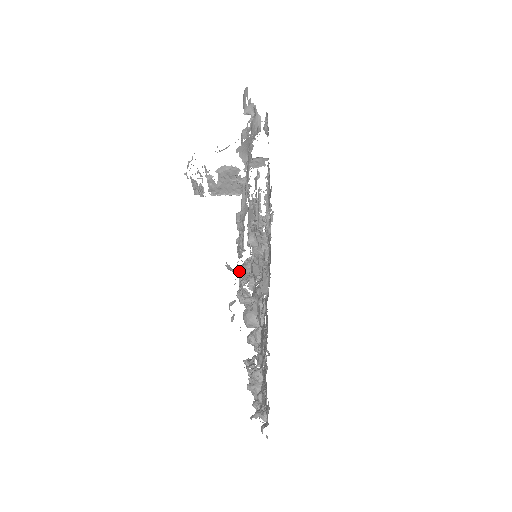
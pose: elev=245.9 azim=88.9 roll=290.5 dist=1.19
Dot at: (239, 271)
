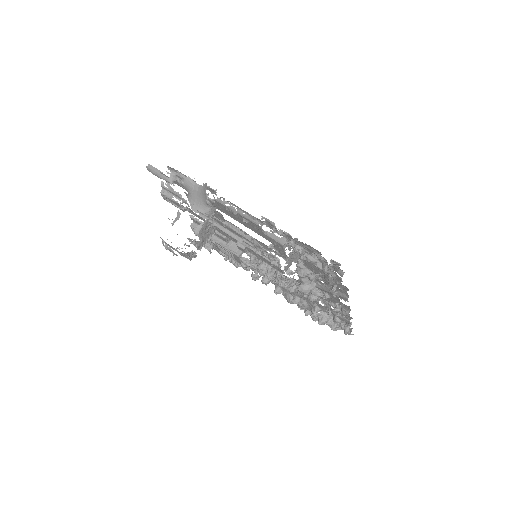
Dot at: (283, 273)
